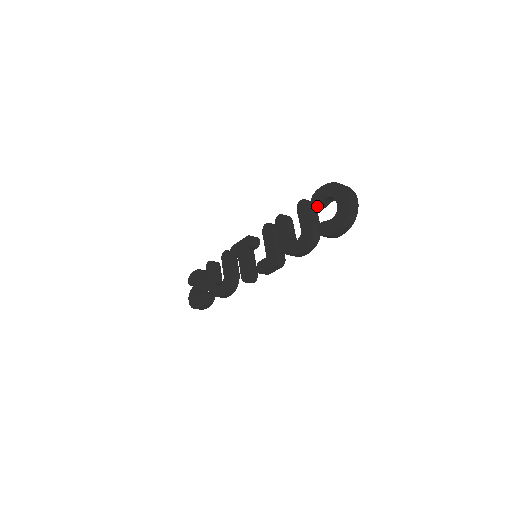
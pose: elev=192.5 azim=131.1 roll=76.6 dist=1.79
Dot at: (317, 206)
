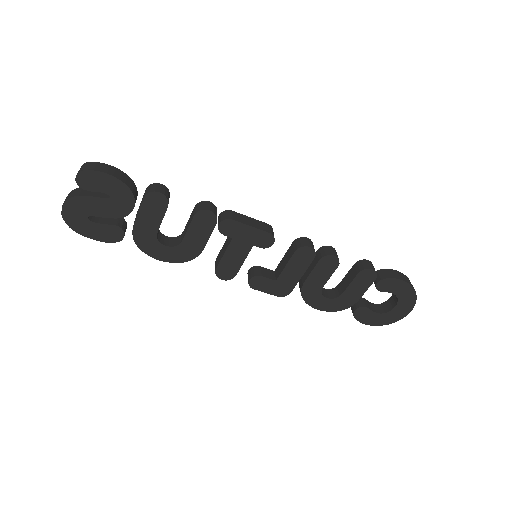
Dot at: (378, 289)
